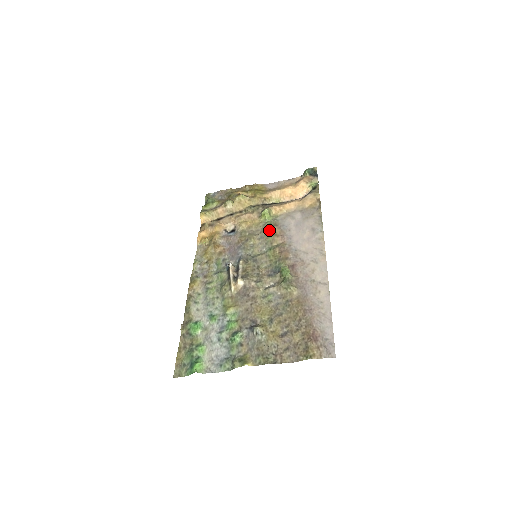
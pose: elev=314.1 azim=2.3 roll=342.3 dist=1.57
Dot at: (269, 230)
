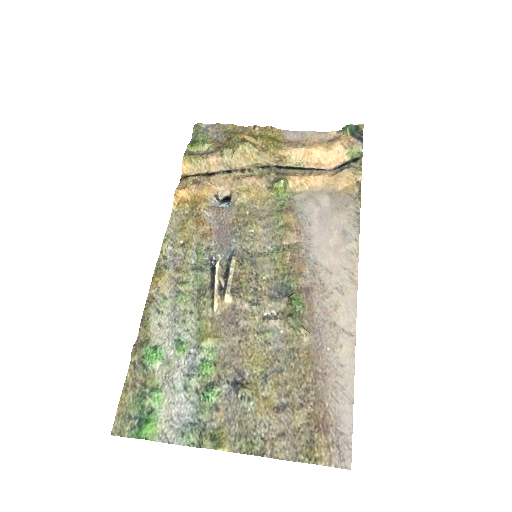
Dot at: (281, 217)
